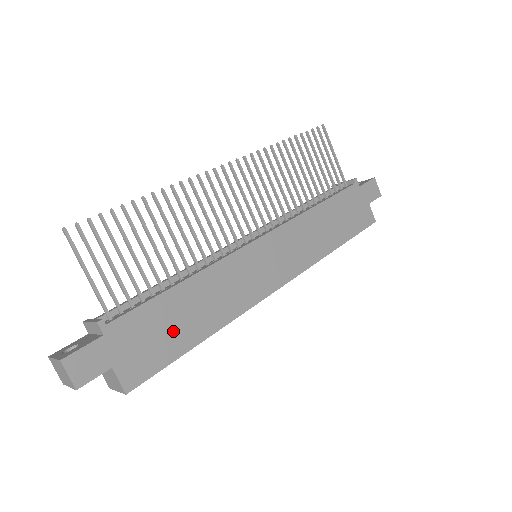
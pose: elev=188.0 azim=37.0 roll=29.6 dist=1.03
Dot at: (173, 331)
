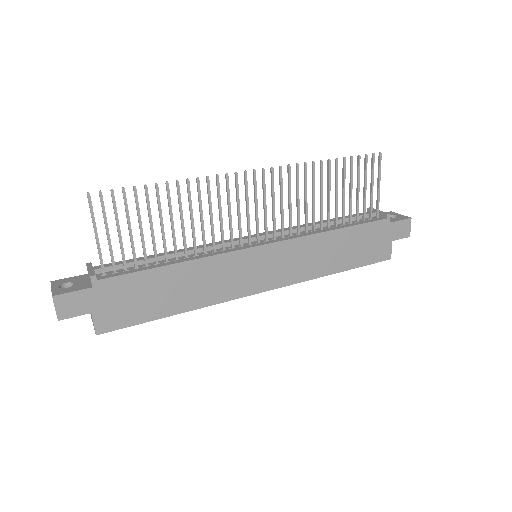
Dot at: (152, 300)
